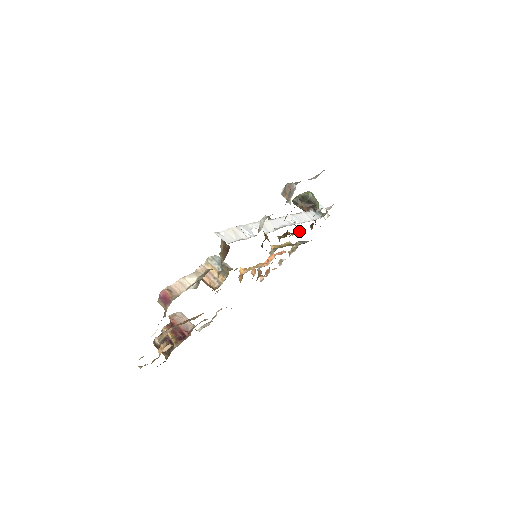
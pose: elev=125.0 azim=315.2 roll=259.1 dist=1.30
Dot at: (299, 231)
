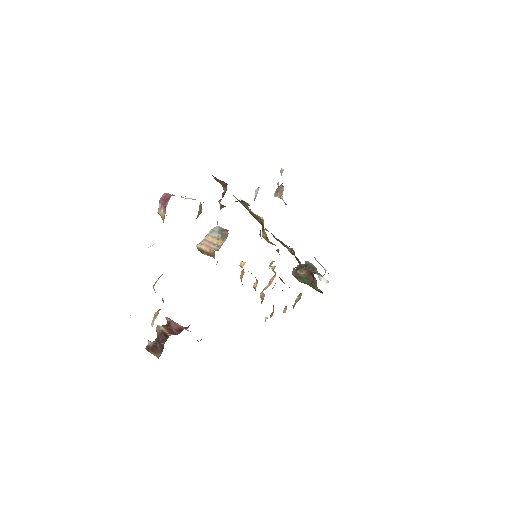
Dot at: occluded
